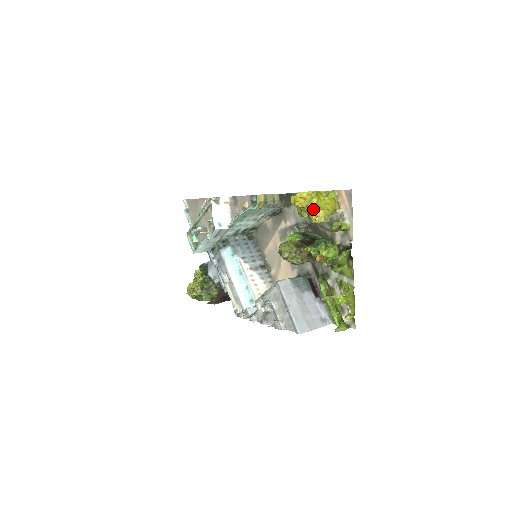
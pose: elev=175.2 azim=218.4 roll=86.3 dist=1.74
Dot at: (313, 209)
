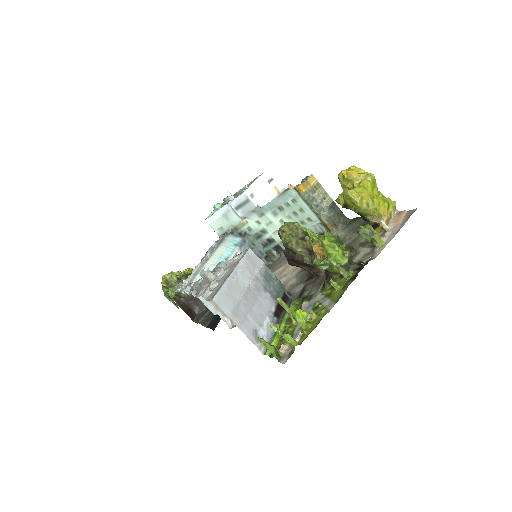
Dot at: occluded
